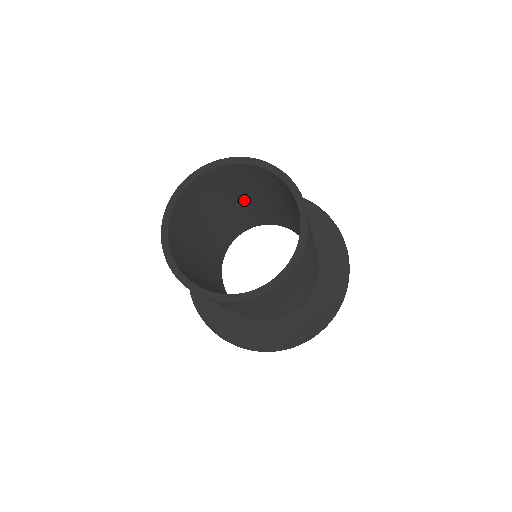
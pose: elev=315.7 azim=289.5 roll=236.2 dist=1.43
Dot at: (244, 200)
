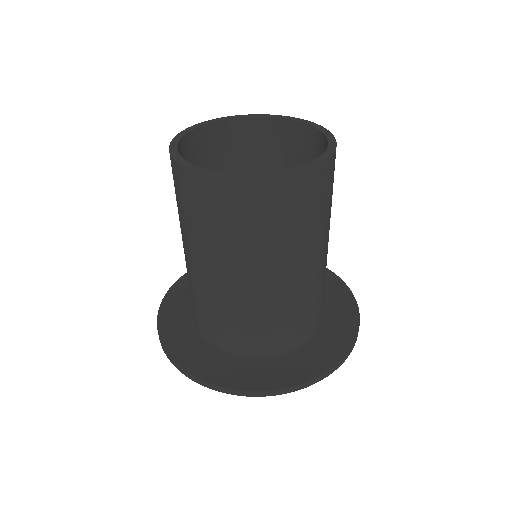
Dot at: occluded
